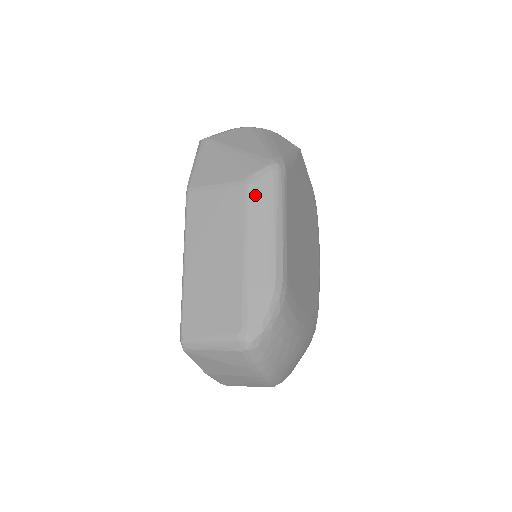
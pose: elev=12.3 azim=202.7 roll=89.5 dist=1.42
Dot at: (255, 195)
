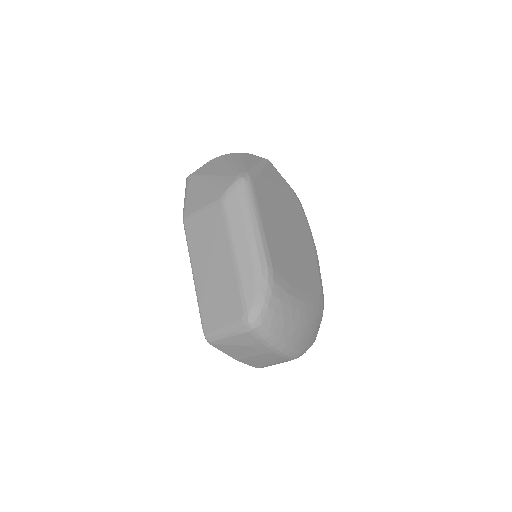
Dot at: (230, 207)
